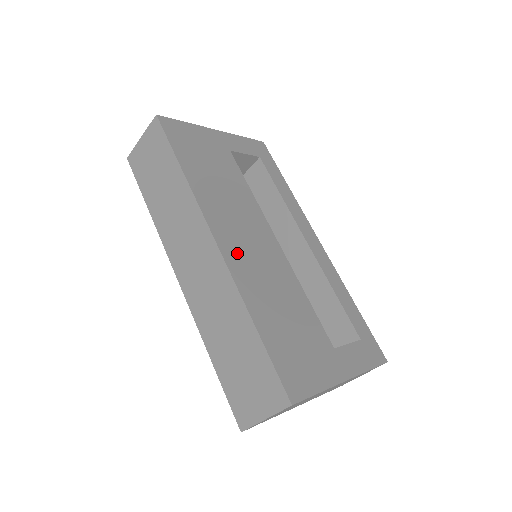
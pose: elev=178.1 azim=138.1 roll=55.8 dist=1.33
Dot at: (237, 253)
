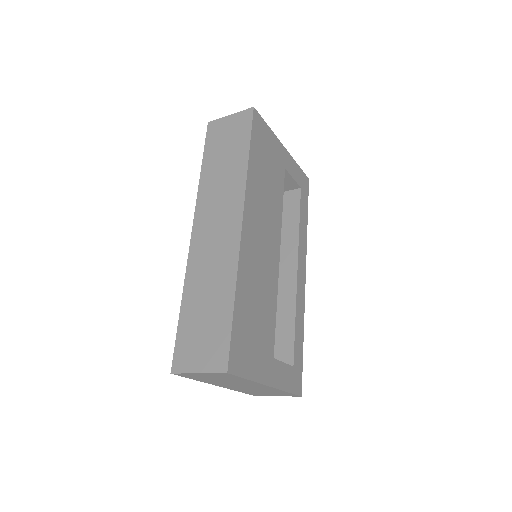
Dot at: (251, 242)
